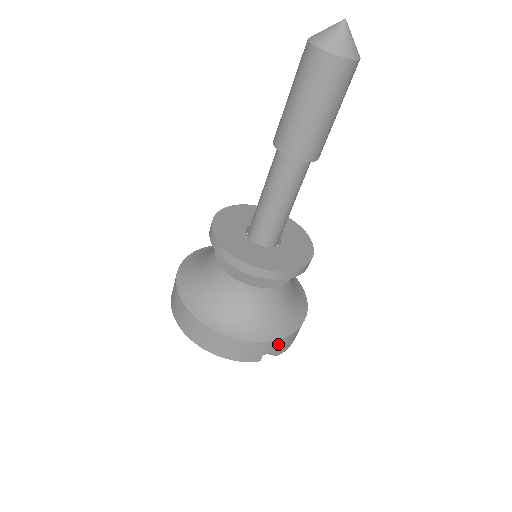
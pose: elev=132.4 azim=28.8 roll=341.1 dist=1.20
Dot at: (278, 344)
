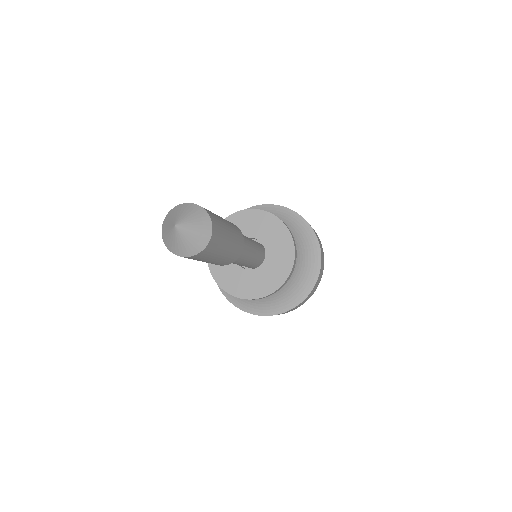
Dot at: occluded
